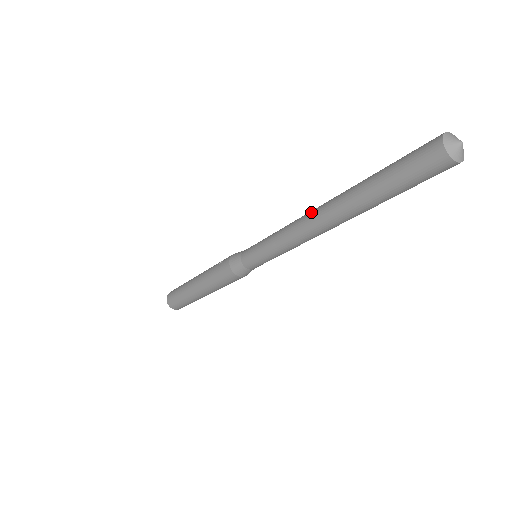
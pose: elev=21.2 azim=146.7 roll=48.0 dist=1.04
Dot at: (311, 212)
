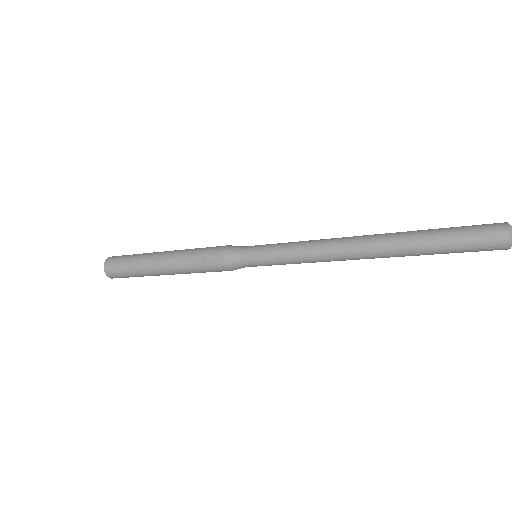
Dot at: (348, 251)
